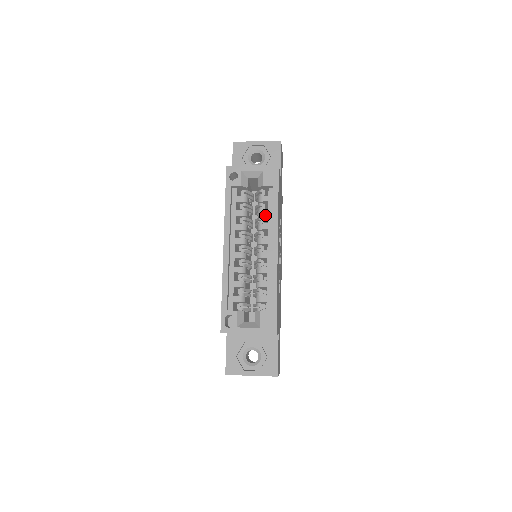
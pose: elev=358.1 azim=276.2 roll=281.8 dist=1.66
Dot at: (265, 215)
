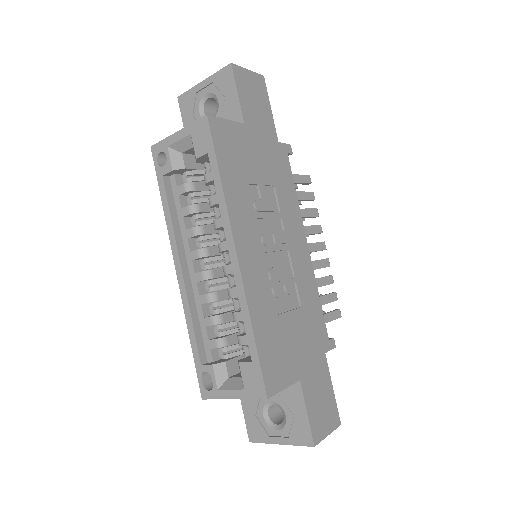
Dot at: (215, 204)
